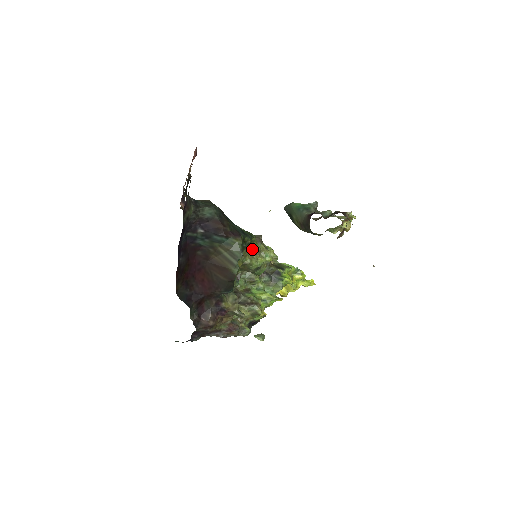
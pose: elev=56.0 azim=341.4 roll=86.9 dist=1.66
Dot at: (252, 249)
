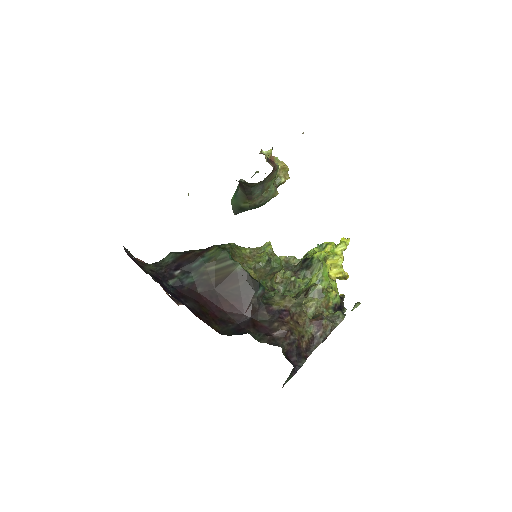
Dot at: (245, 254)
